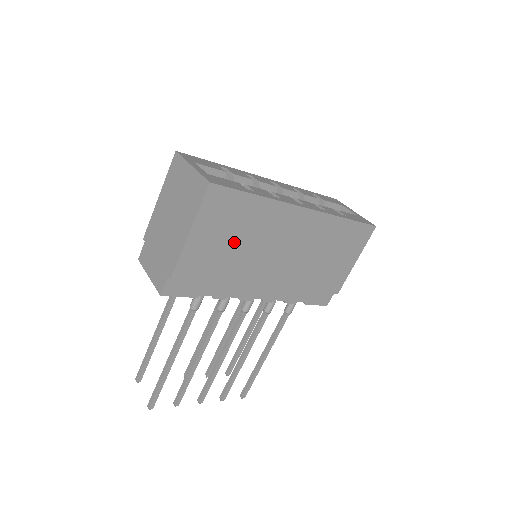
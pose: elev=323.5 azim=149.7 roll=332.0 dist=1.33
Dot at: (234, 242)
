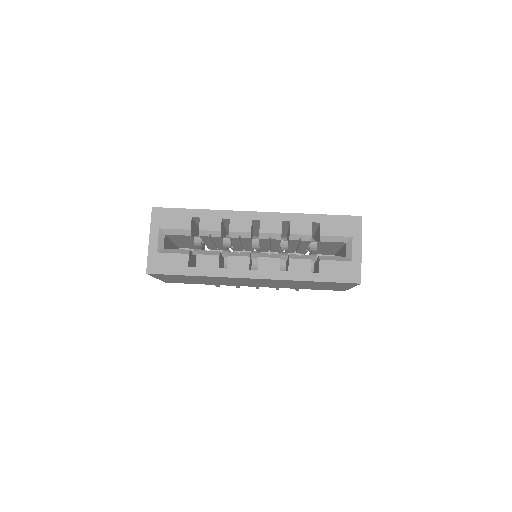
Dot at: (198, 280)
